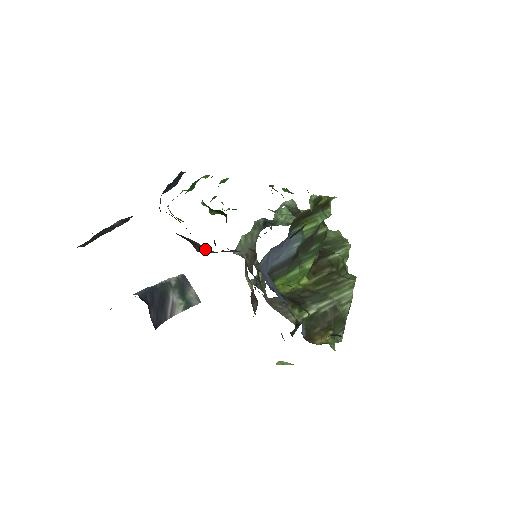
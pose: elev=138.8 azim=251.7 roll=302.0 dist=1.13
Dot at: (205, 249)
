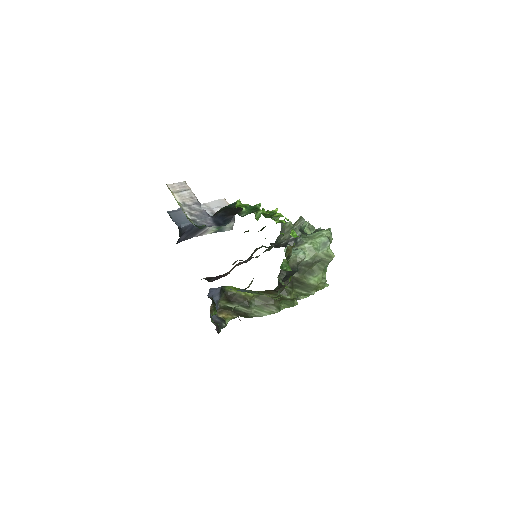
Dot at: occluded
